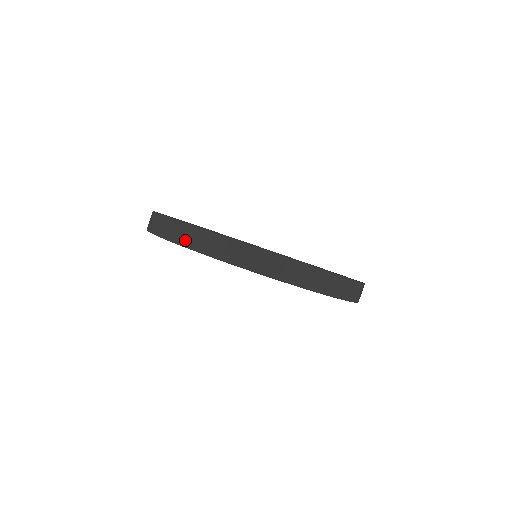
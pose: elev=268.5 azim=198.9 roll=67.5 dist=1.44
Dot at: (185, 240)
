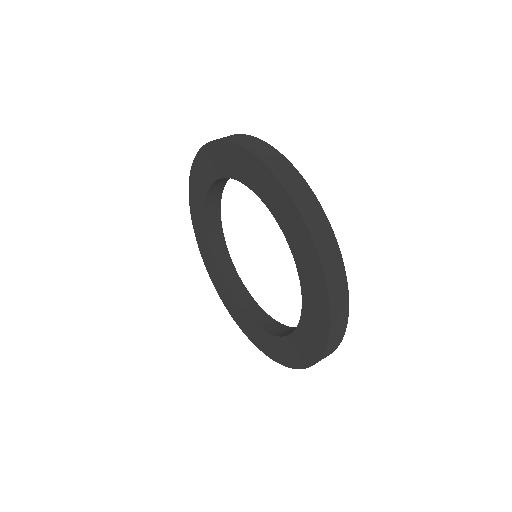
Dot at: occluded
